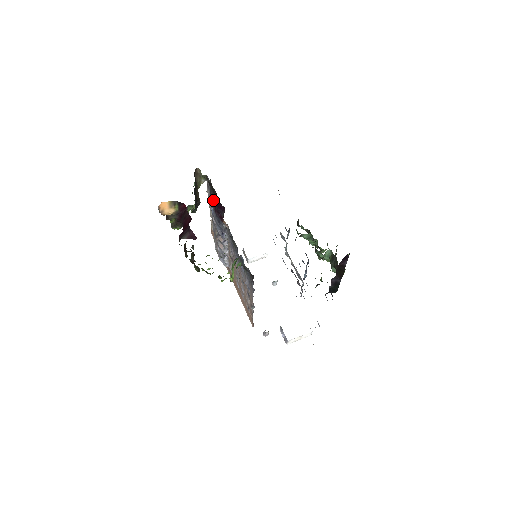
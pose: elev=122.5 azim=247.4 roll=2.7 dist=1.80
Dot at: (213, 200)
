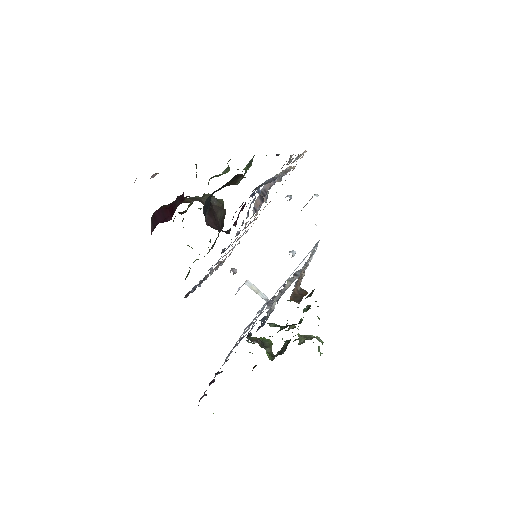
Dot at: (241, 205)
